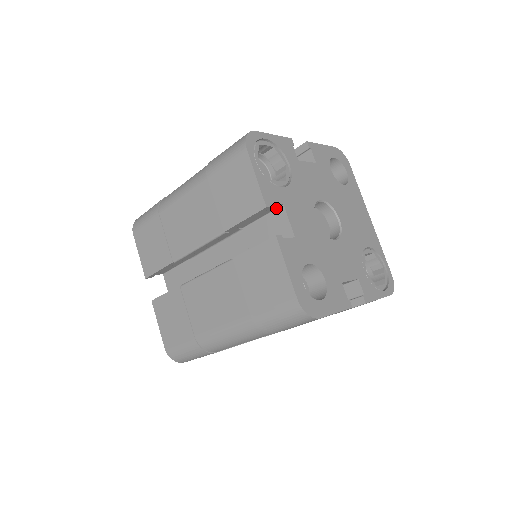
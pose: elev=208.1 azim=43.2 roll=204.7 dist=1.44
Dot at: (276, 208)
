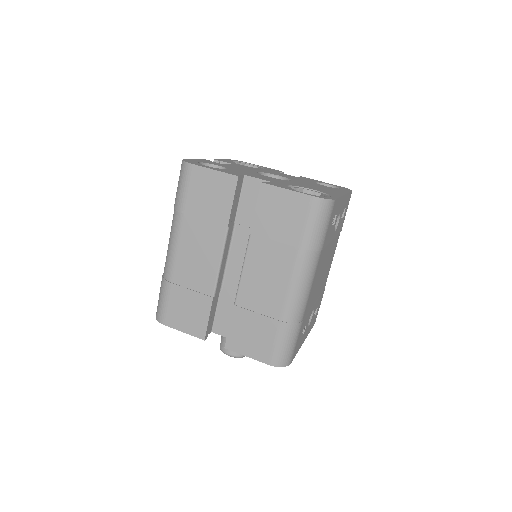
Dot at: occluded
